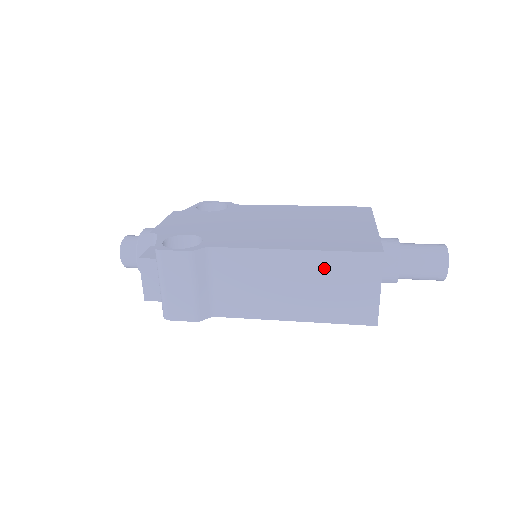
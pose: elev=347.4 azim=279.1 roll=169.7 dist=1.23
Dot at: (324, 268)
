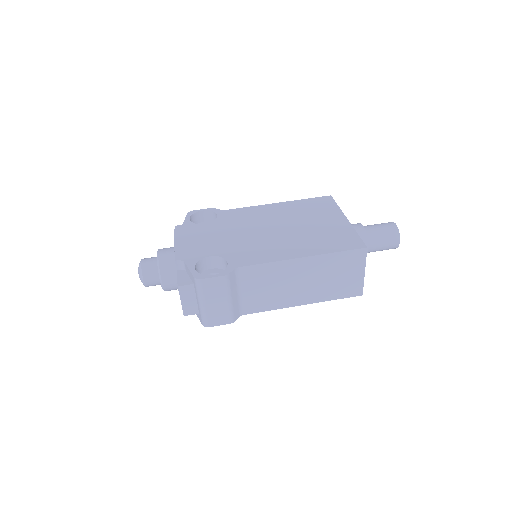
Dot at: (325, 265)
